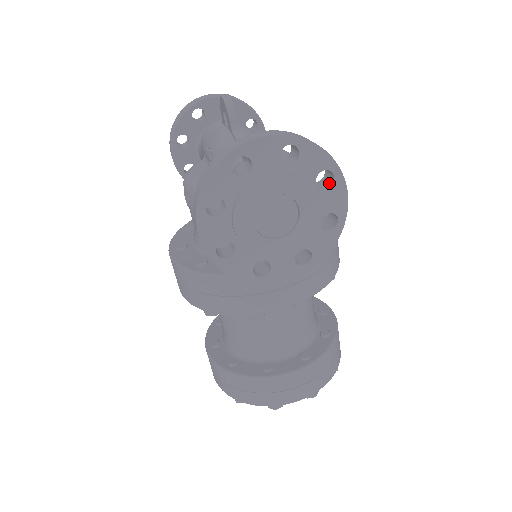
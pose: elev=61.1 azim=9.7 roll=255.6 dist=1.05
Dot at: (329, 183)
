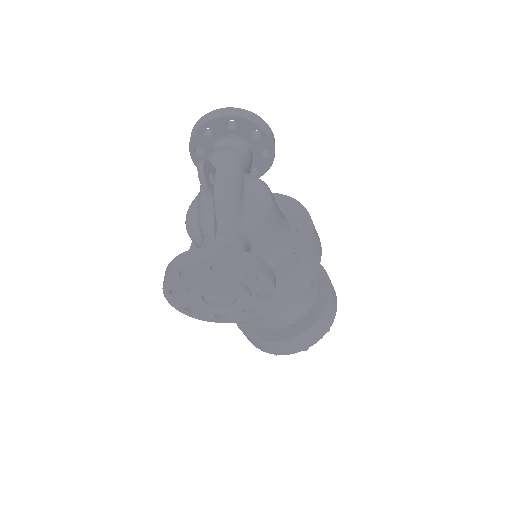
Dot at: (257, 276)
